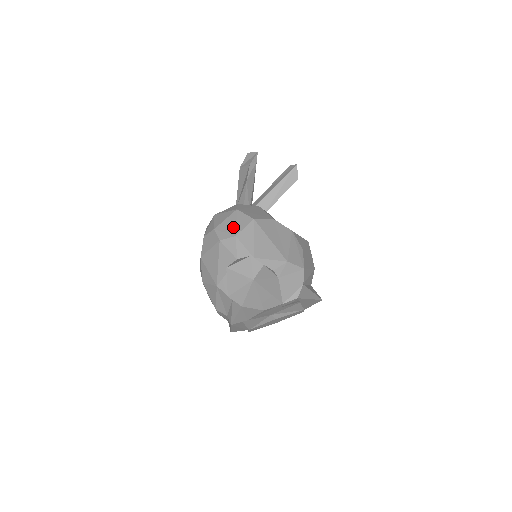
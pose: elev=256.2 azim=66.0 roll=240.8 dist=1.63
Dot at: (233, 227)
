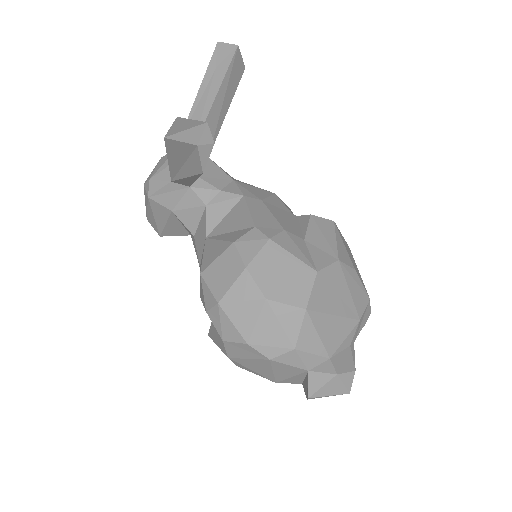
Dot at: (281, 335)
